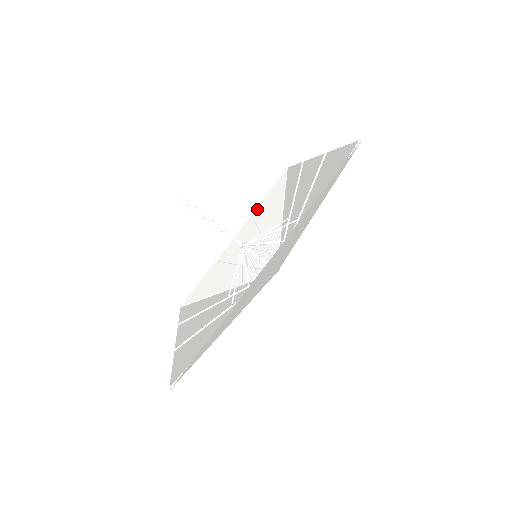
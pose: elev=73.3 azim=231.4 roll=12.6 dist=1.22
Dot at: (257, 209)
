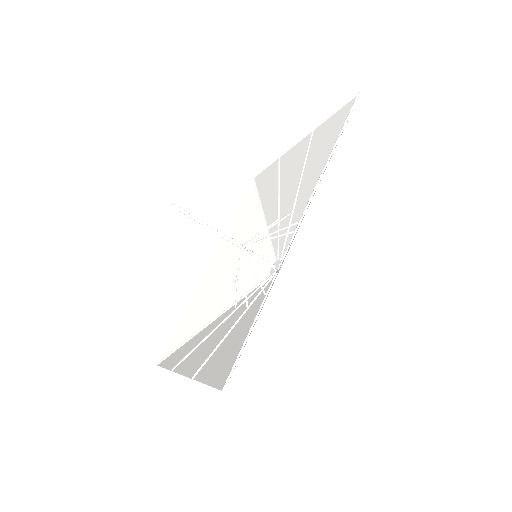
Dot at: (318, 130)
